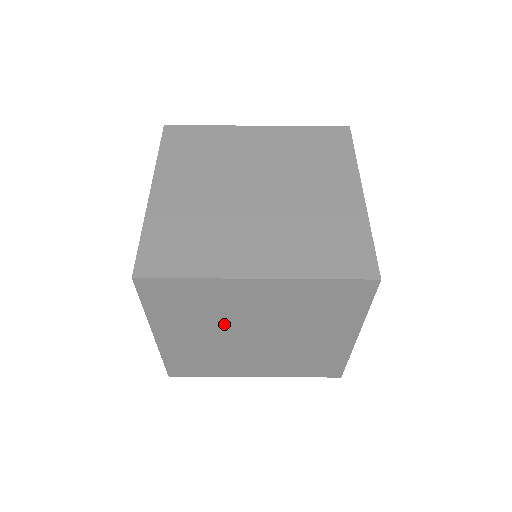
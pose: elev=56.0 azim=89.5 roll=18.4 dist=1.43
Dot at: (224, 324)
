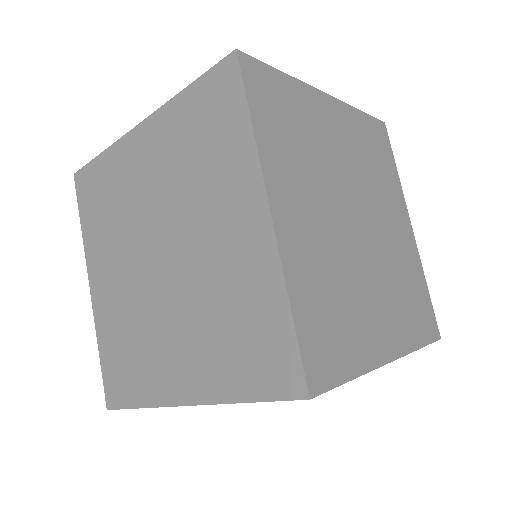
Dot at: occluded
